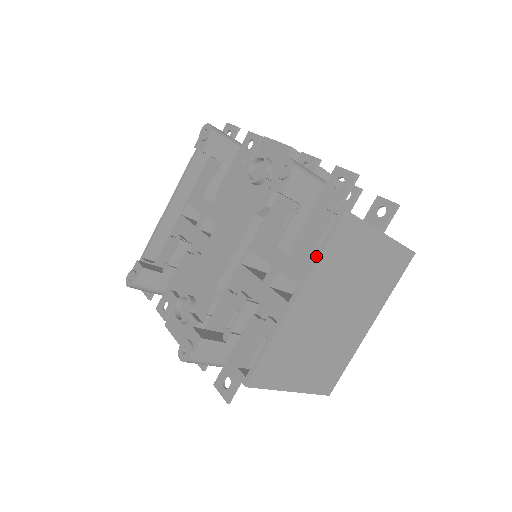
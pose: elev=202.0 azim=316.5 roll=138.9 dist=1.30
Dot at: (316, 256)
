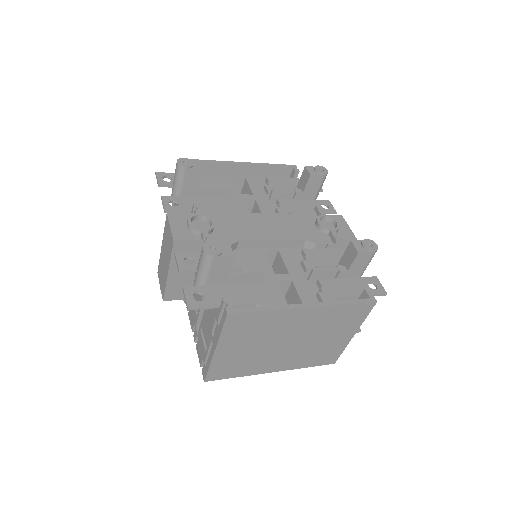
Dot at: (341, 302)
